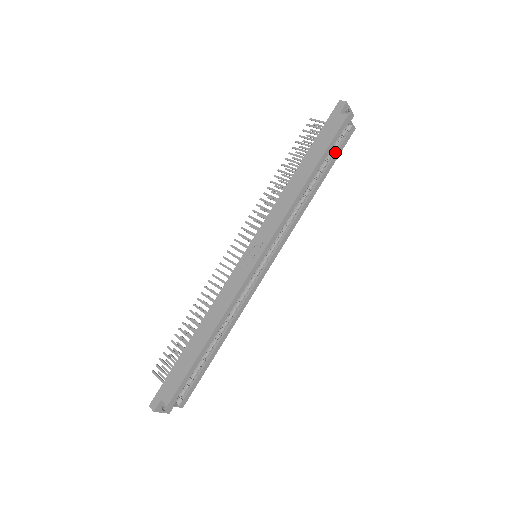
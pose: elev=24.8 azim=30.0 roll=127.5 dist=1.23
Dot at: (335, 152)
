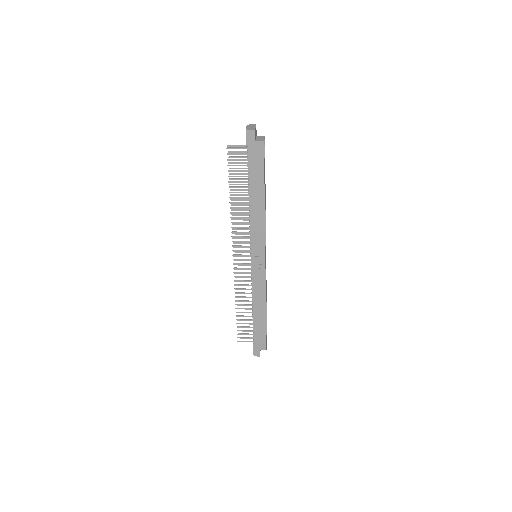
Dot at: occluded
